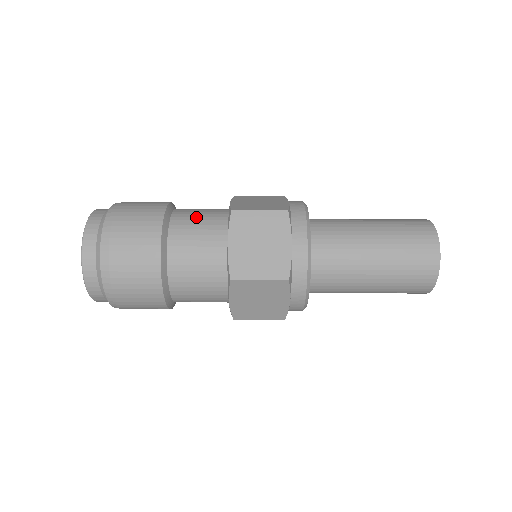
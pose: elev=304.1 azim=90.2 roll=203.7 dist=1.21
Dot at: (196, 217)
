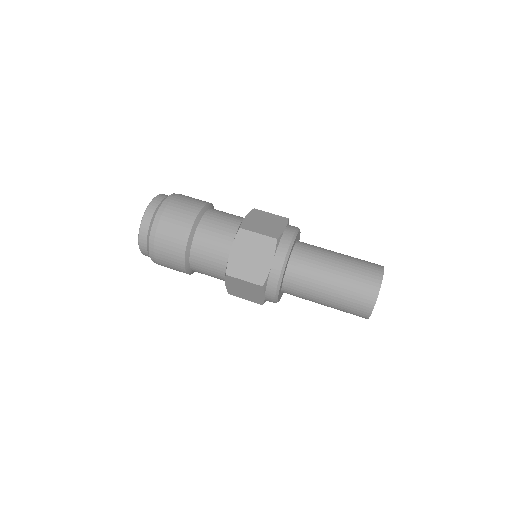
Dot at: (218, 222)
